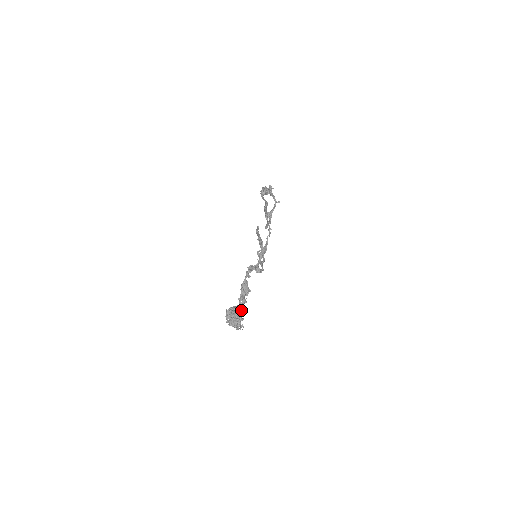
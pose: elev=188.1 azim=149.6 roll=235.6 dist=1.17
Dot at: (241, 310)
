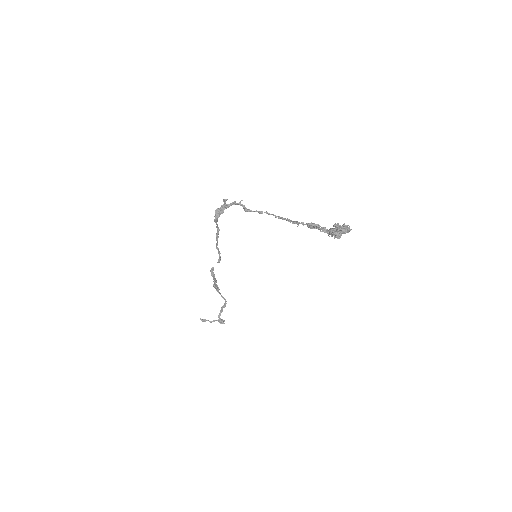
Dot at: occluded
